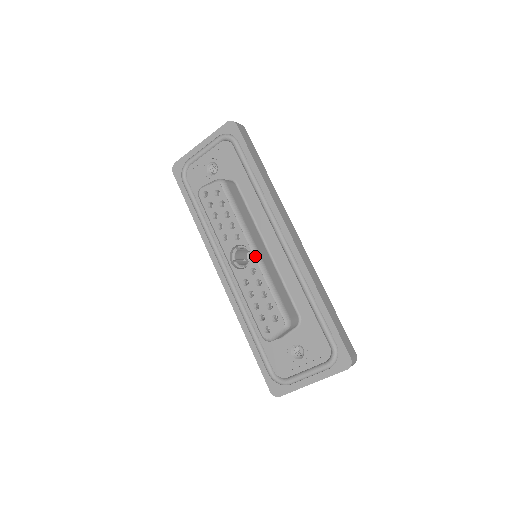
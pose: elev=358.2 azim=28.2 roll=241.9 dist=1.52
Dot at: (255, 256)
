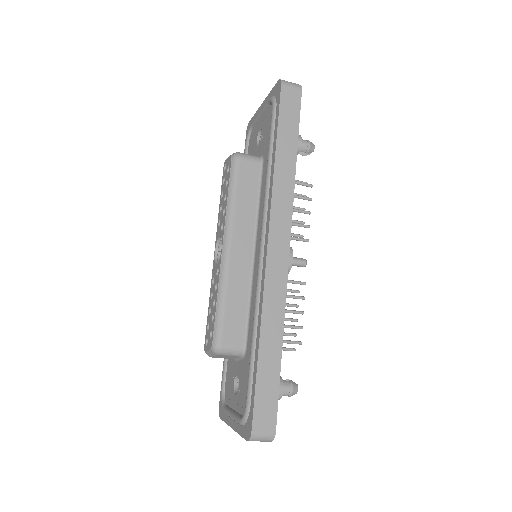
Dot at: (222, 256)
